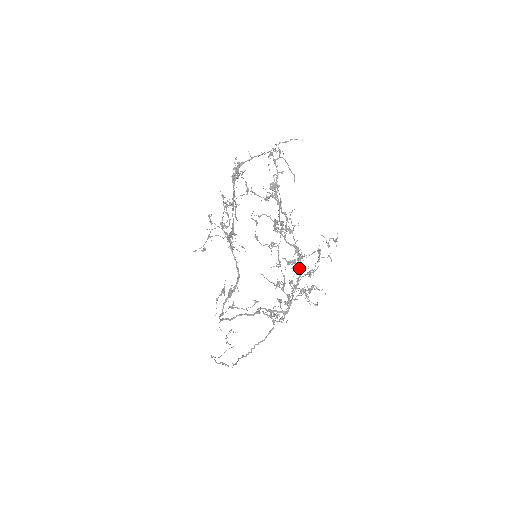
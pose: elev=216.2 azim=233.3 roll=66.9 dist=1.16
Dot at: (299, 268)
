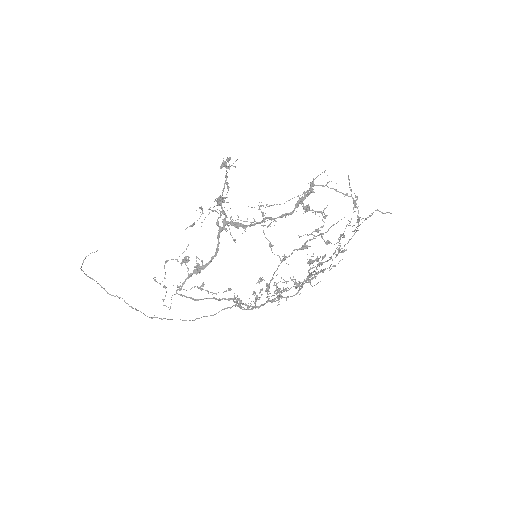
Dot at: (292, 280)
